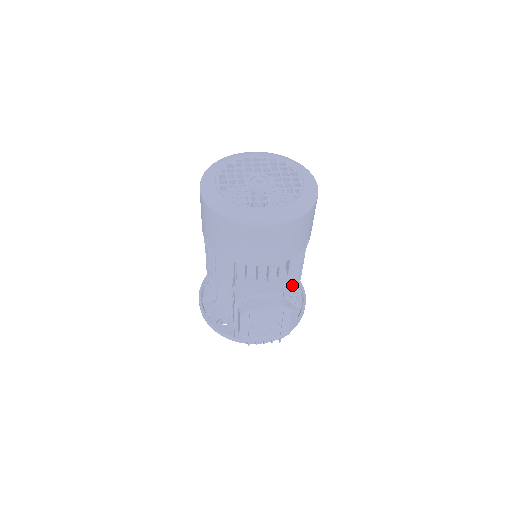
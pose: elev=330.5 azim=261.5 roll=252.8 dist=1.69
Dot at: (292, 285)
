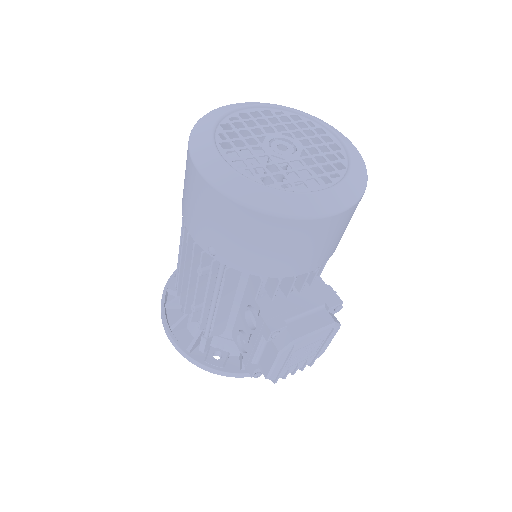
Dot at: (331, 290)
